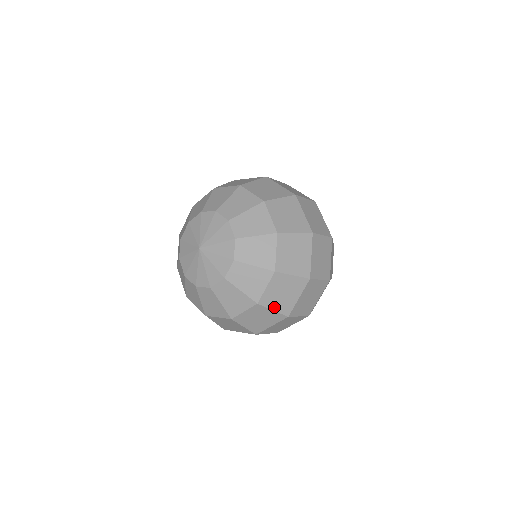
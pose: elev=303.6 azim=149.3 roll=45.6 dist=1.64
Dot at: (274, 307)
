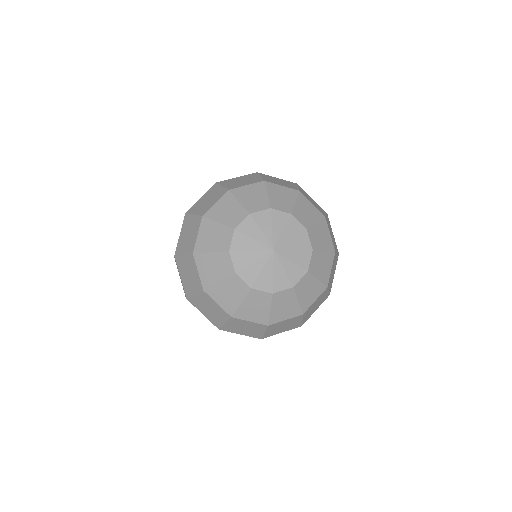
Dot at: (304, 318)
